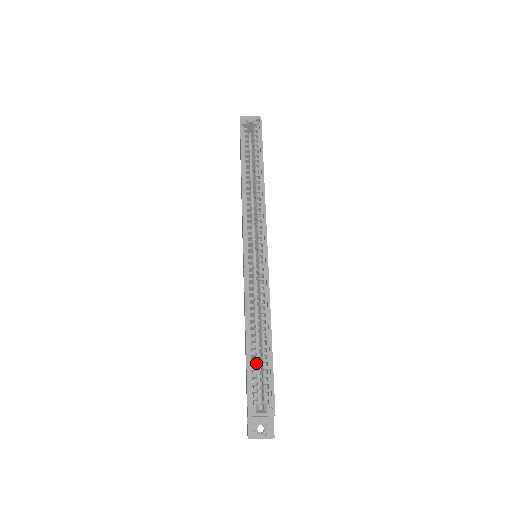
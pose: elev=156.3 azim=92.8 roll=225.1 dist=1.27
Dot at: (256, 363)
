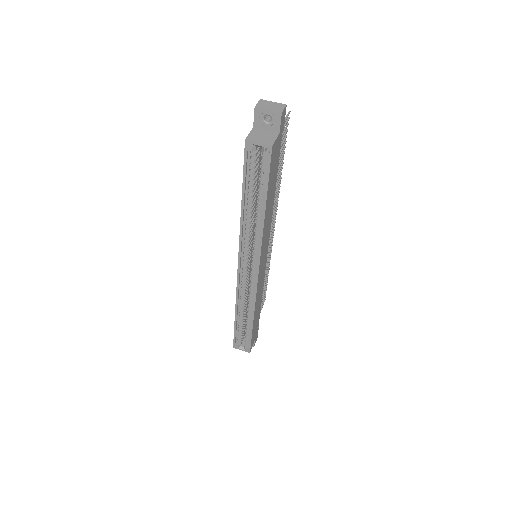
Dot at: (244, 323)
